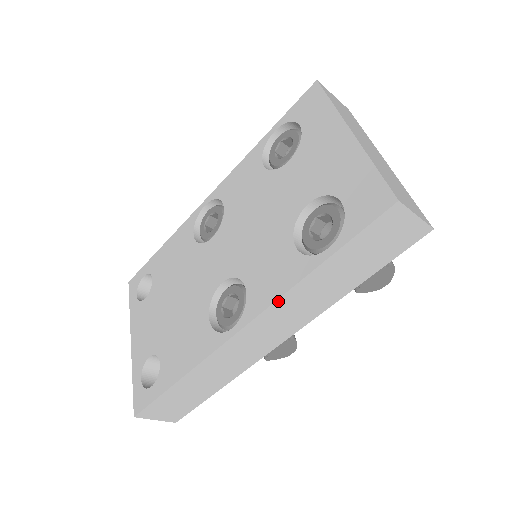
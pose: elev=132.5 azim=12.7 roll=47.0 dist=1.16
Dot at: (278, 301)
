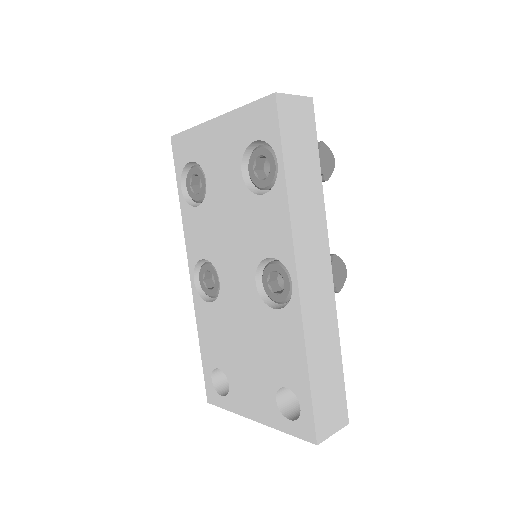
Dot at: (293, 227)
